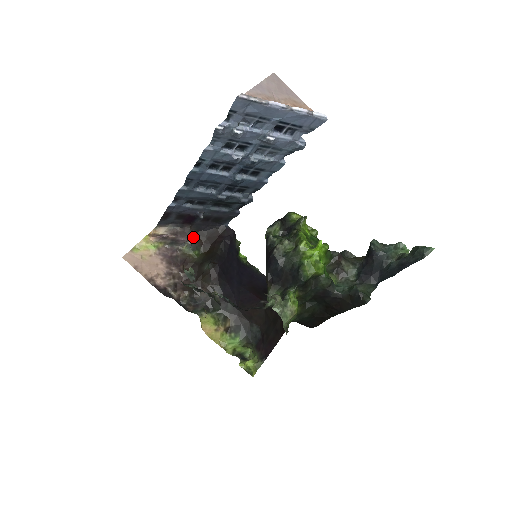
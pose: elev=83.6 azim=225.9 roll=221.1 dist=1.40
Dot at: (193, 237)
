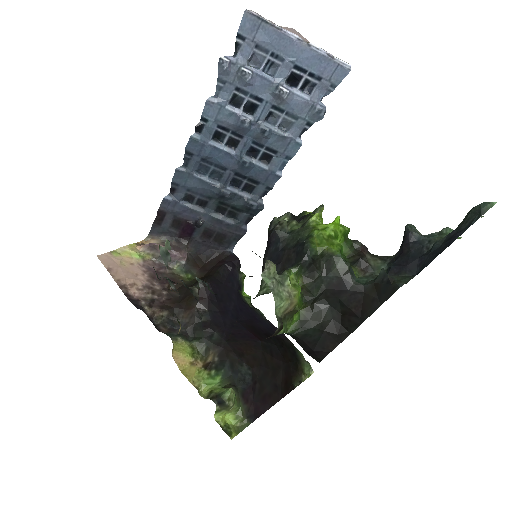
Dot at: (189, 259)
